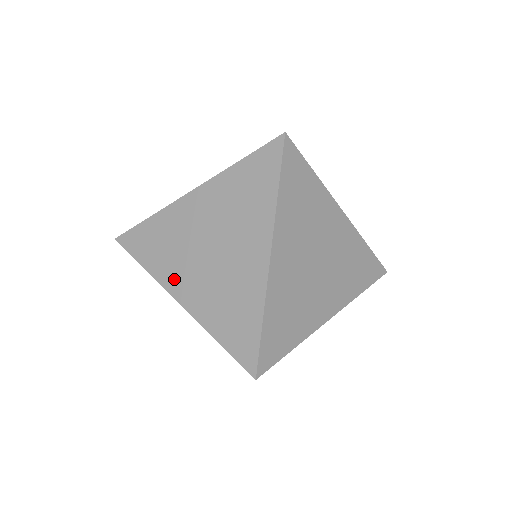
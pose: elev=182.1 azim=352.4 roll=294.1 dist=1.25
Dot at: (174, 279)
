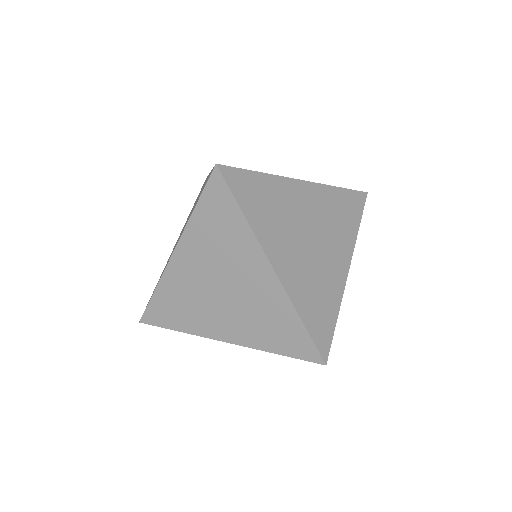
Dot at: occluded
